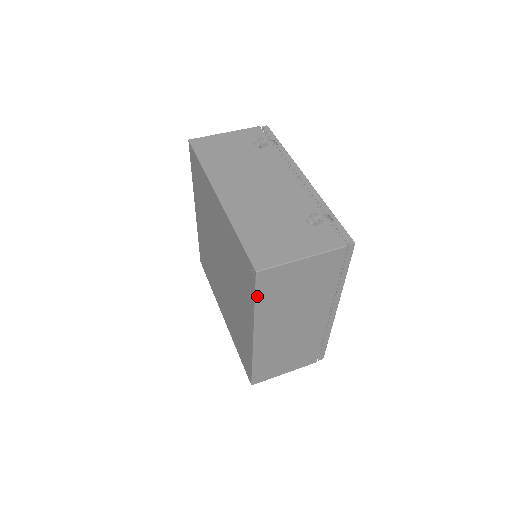
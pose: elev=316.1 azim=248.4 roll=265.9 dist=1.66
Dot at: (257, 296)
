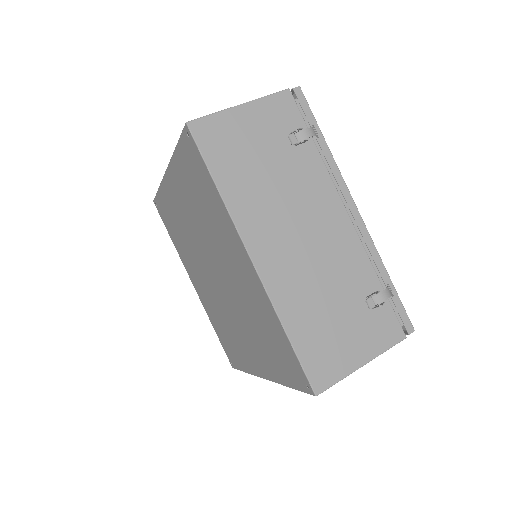
Dot at: occluded
